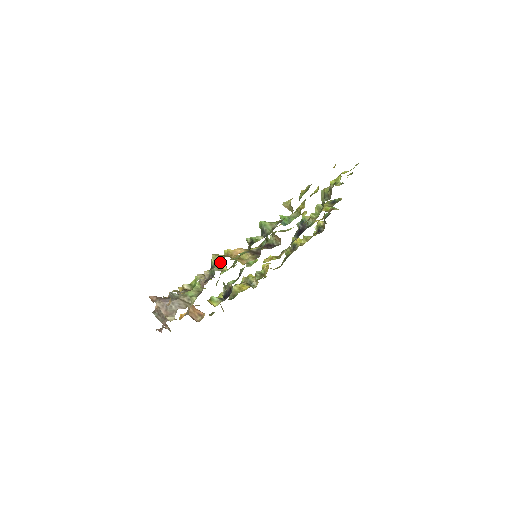
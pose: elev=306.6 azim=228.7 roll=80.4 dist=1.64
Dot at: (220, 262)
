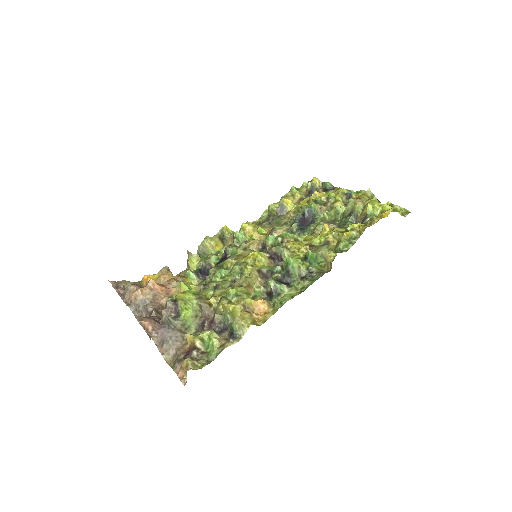
Dot at: (237, 311)
